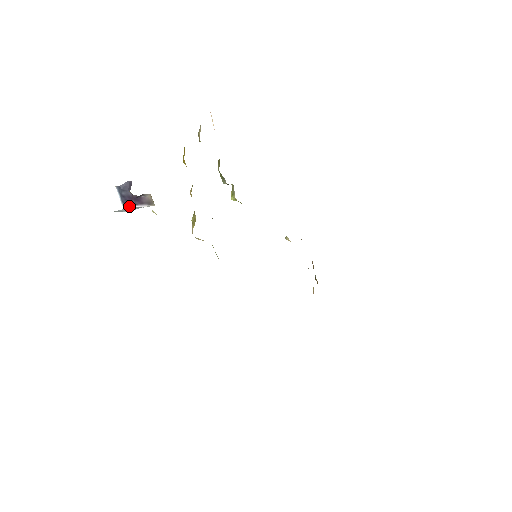
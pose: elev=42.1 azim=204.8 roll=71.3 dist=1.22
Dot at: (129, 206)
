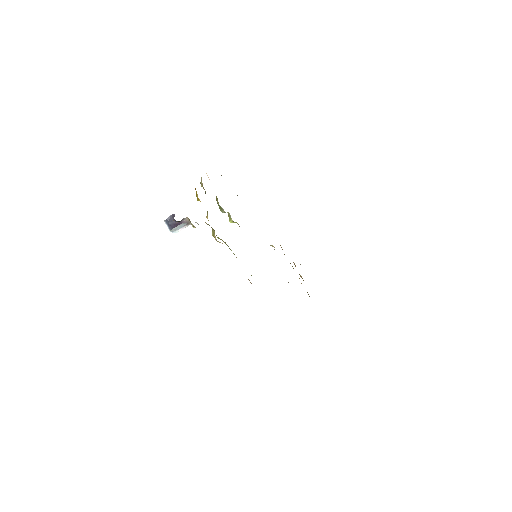
Dot at: (174, 231)
